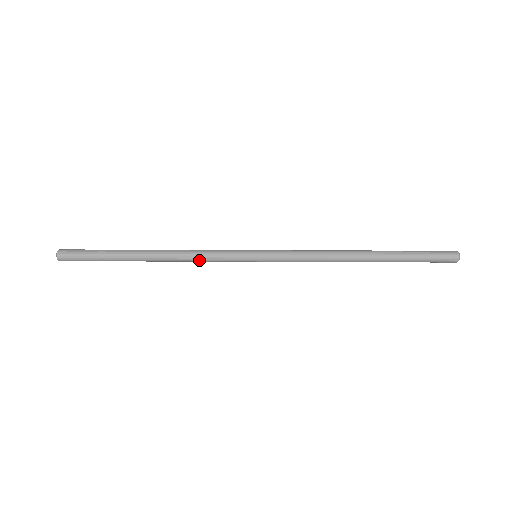
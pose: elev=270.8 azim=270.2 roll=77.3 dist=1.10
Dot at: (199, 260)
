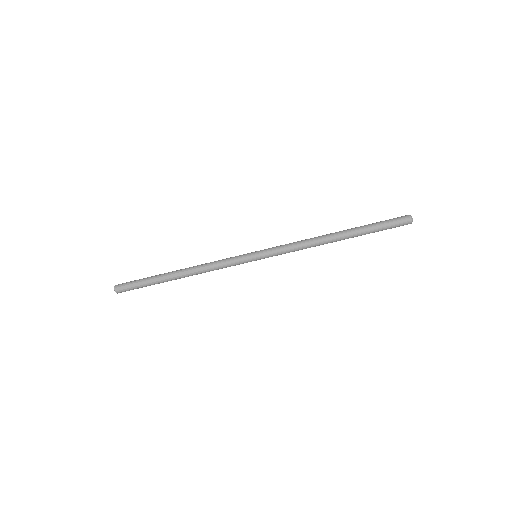
Dot at: occluded
